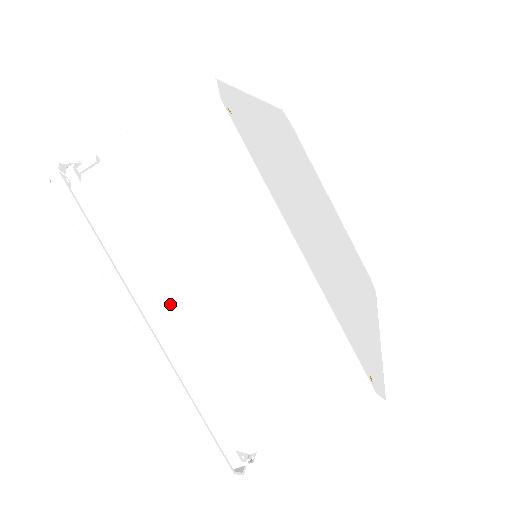
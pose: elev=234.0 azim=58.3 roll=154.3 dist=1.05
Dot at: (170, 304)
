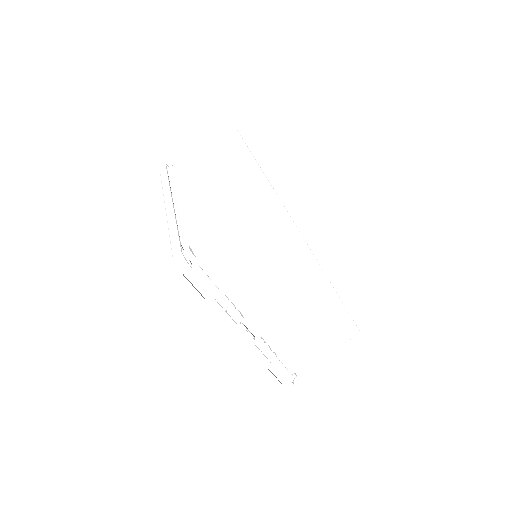
Dot at: (187, 190)
